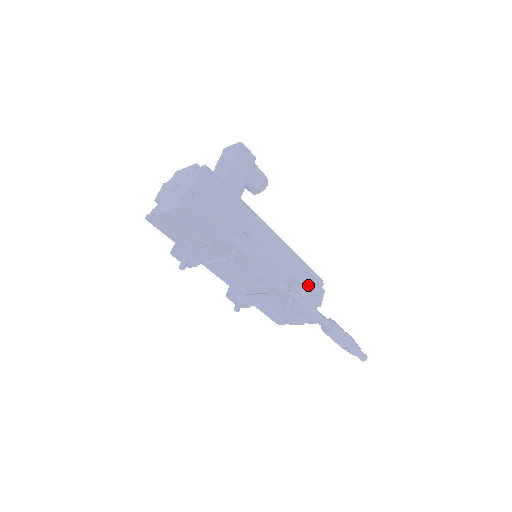
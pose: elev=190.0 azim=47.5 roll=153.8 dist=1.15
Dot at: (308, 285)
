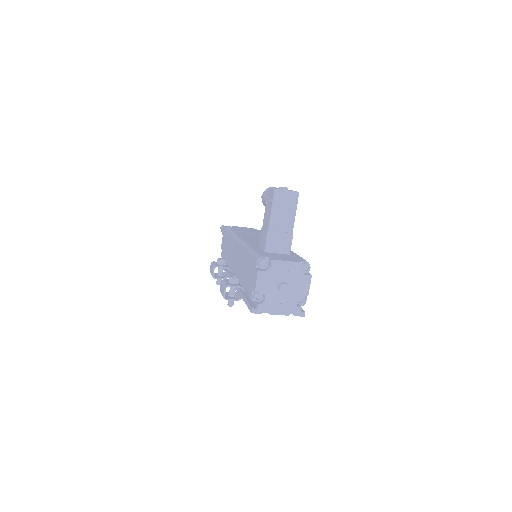
Dot at: occluded
